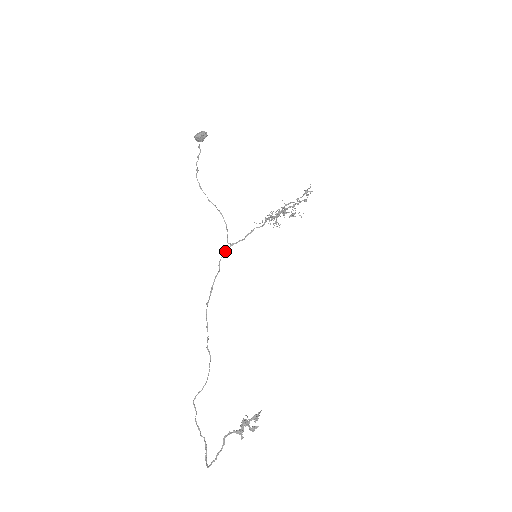
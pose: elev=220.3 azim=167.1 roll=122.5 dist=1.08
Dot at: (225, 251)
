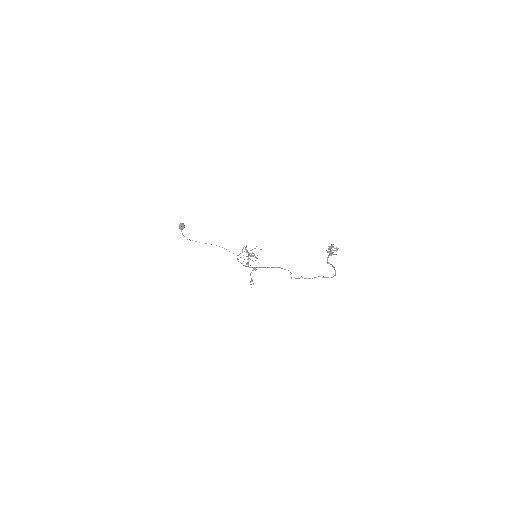
Dot at: (237, 258)
